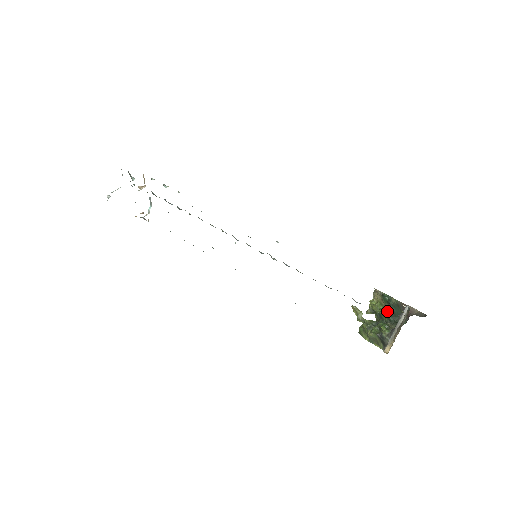
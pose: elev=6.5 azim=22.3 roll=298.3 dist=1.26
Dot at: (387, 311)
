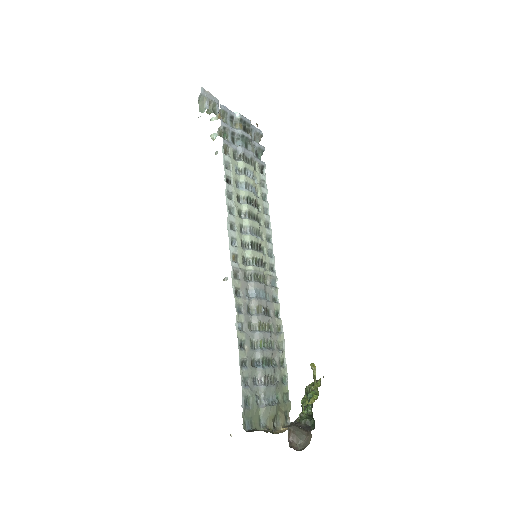
Dot at: occluded
